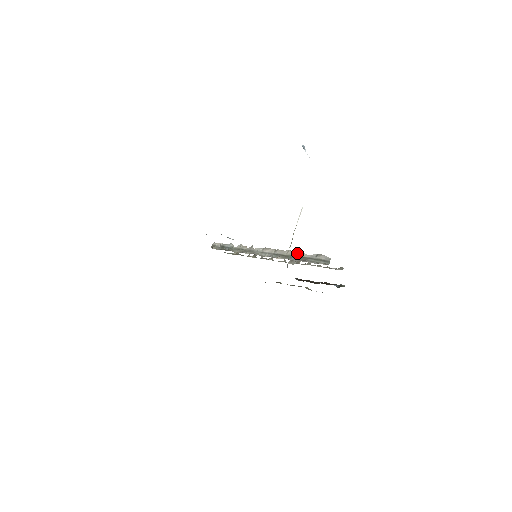
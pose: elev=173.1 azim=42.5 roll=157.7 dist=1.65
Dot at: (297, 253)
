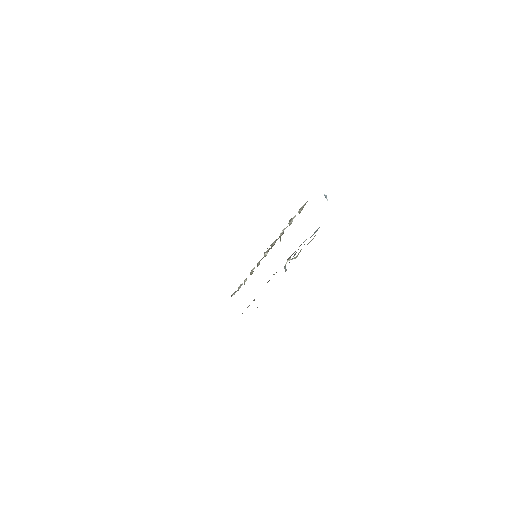
Dot at: (287, 226)
